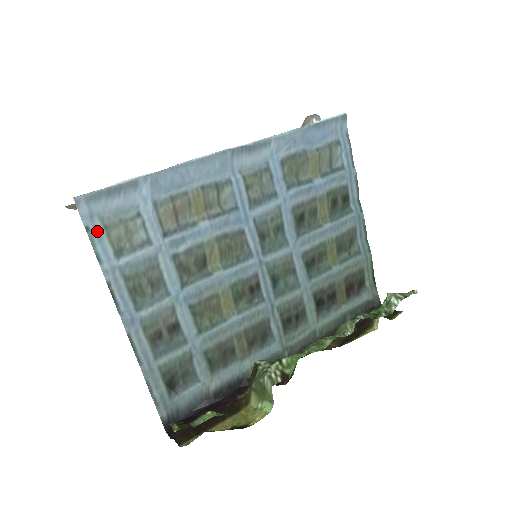
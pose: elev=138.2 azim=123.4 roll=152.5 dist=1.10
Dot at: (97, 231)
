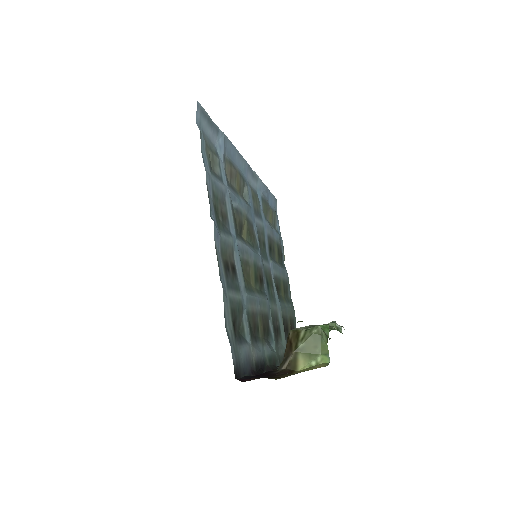
Dot at: (203, 138)
